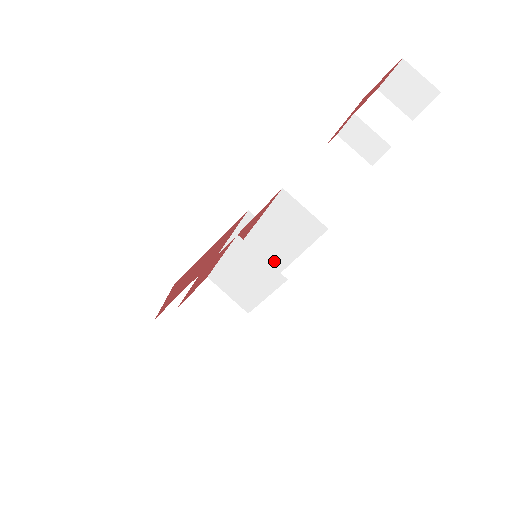
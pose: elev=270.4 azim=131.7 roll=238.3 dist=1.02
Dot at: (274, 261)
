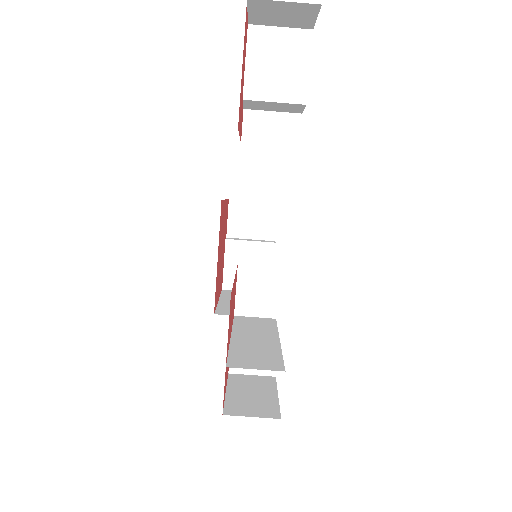
Dot at: occluded
